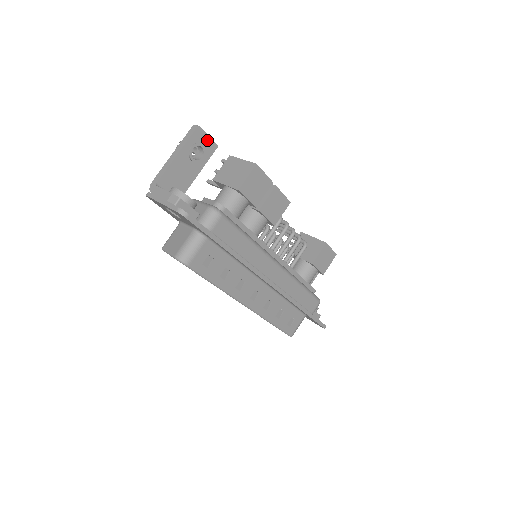
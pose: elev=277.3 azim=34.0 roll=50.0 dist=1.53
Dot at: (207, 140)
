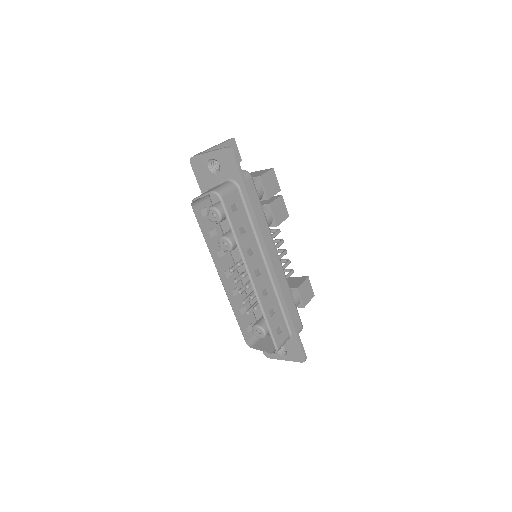
Dot at: (237, 151)
